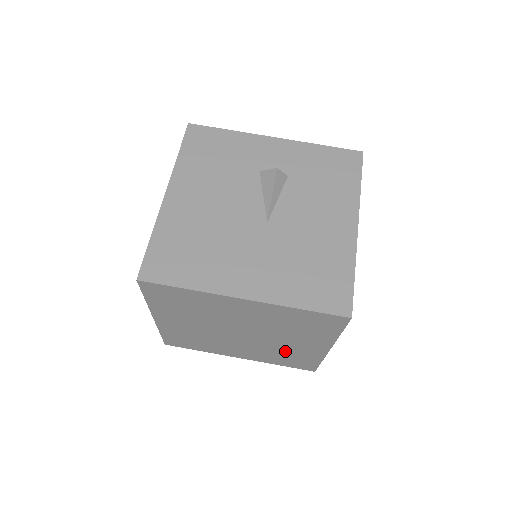
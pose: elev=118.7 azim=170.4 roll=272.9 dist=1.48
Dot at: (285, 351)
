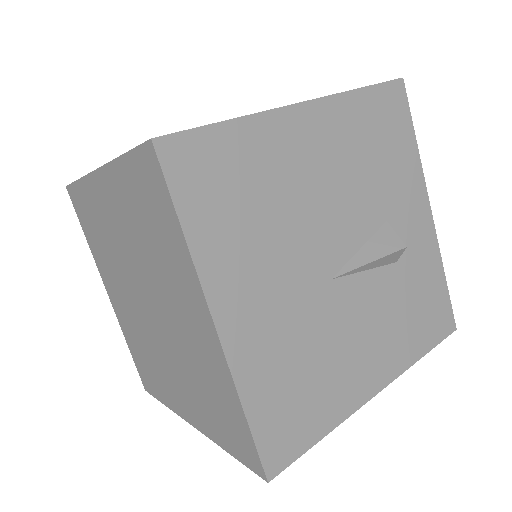
Dot at: (154, 361)
